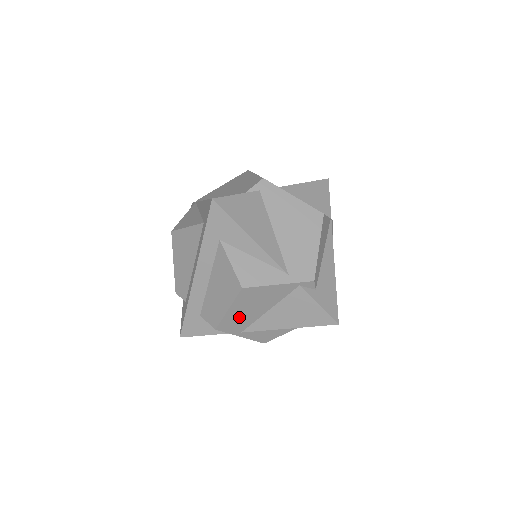
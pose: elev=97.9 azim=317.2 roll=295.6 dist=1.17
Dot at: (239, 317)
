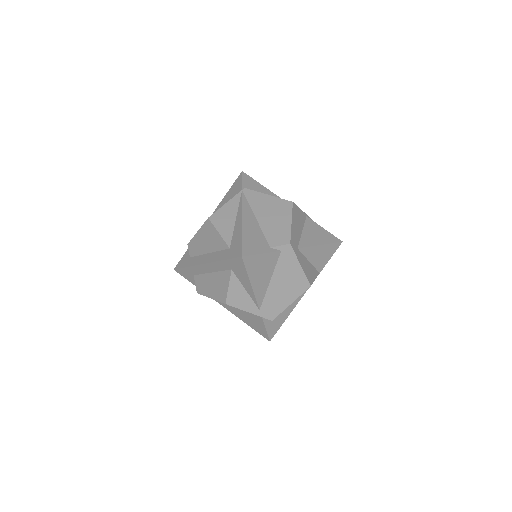
Dot at: occluded
